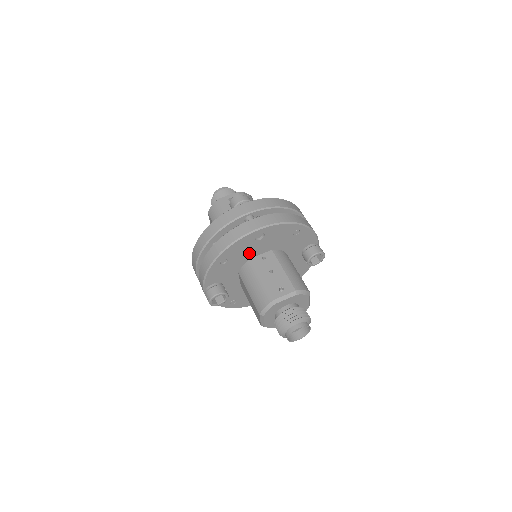
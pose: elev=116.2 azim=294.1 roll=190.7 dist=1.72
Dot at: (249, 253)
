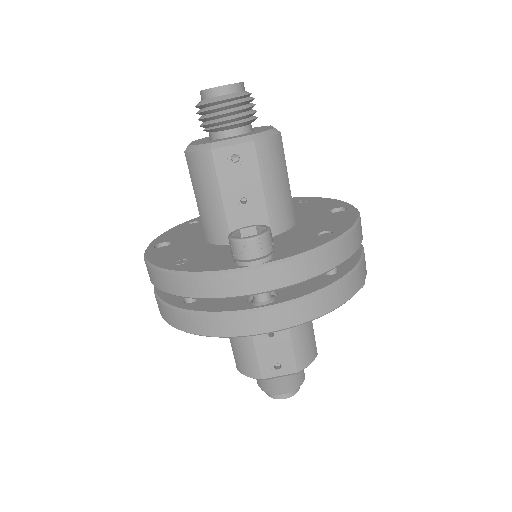
Dot at: occluded
